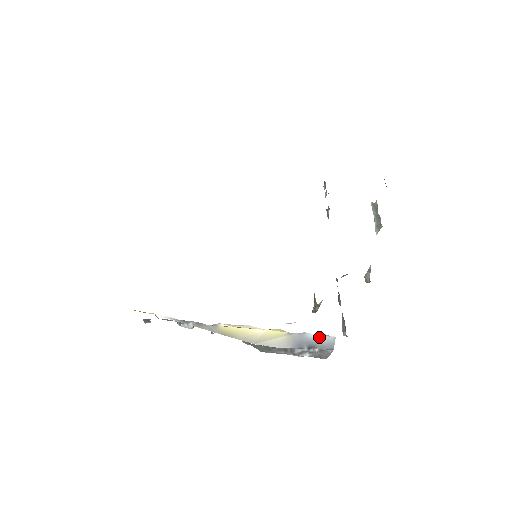
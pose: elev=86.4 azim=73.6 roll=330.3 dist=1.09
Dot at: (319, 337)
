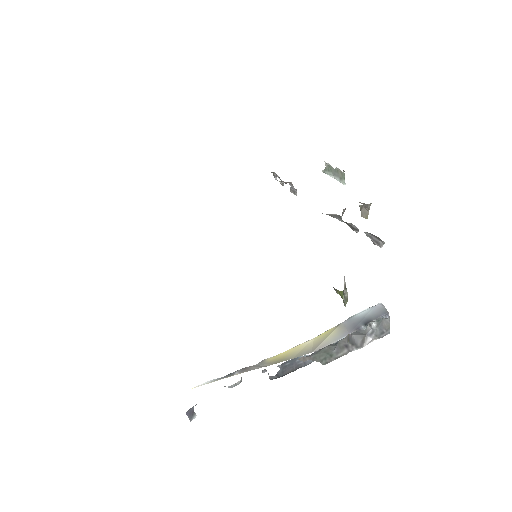
Dot at: (367, 311)
